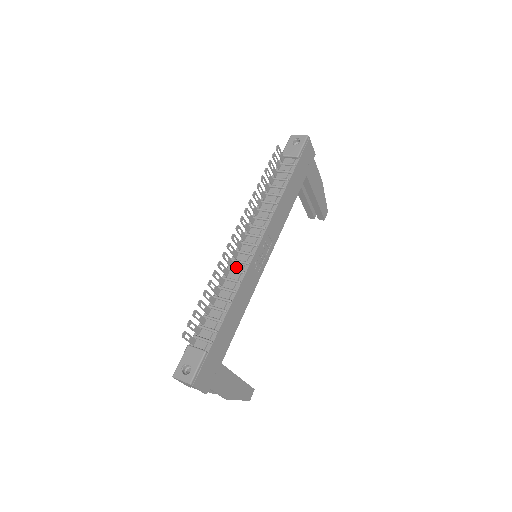
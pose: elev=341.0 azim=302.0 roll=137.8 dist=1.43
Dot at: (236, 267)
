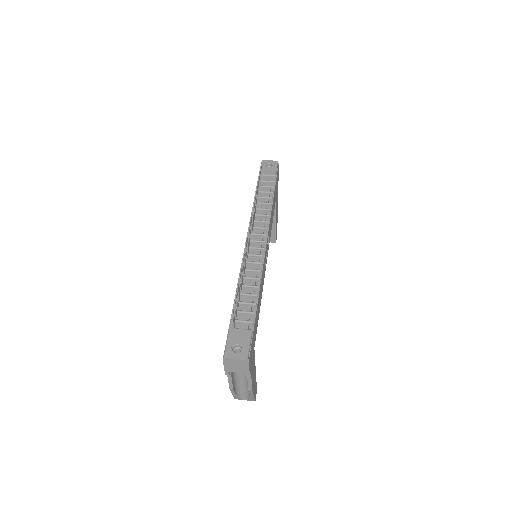
Dot at: (252, 260)
